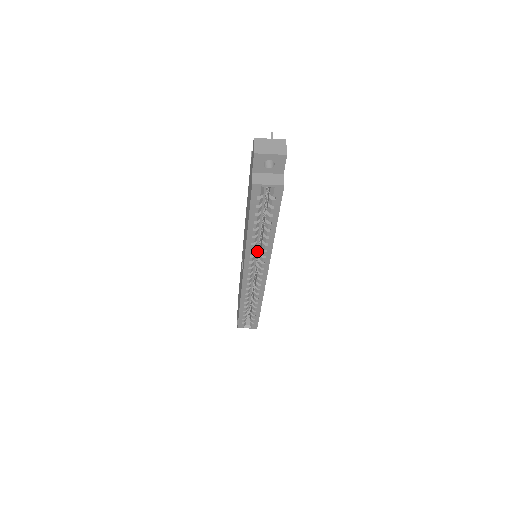
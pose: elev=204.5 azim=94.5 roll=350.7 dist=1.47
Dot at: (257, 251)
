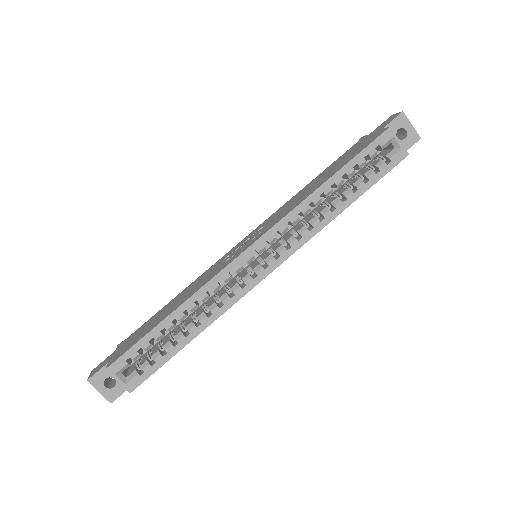
Dot at: occluded
